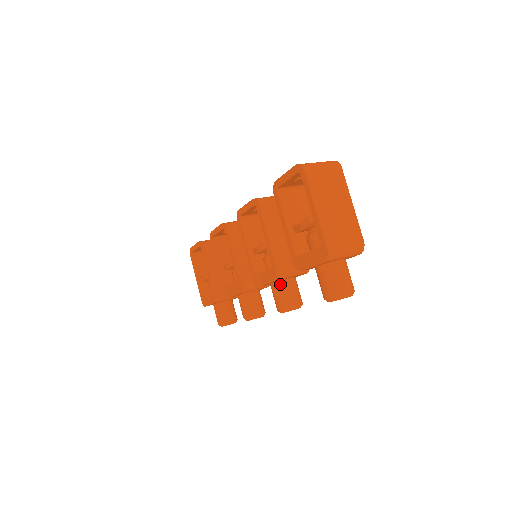
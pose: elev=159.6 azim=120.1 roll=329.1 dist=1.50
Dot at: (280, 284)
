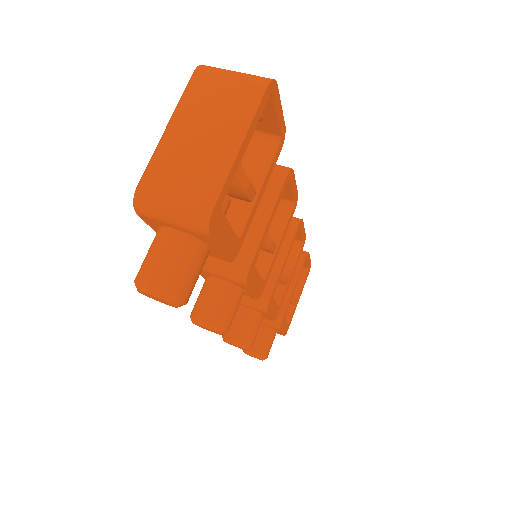
Dot at: (207, 281)
